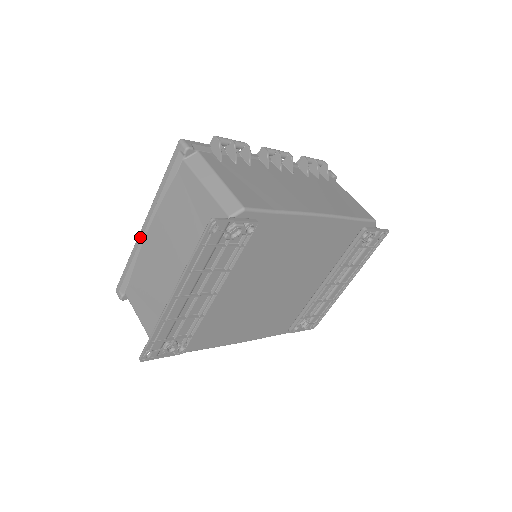
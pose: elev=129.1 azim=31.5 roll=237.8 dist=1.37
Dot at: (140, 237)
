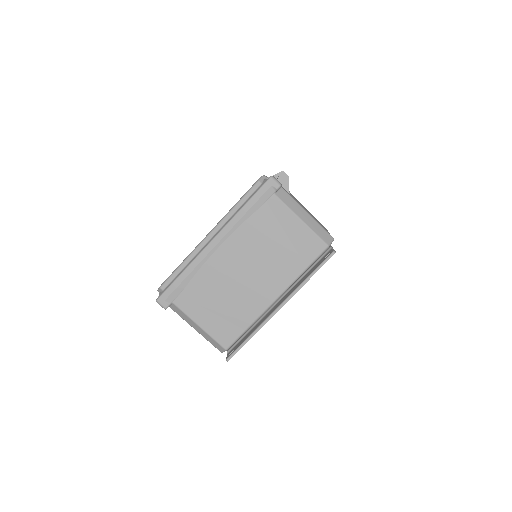
Dot at: (205, 253)
